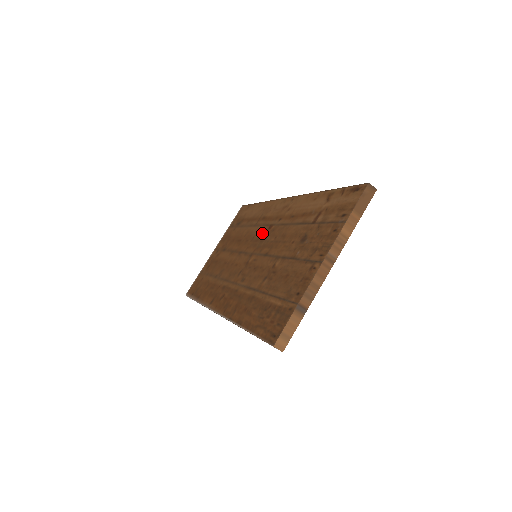
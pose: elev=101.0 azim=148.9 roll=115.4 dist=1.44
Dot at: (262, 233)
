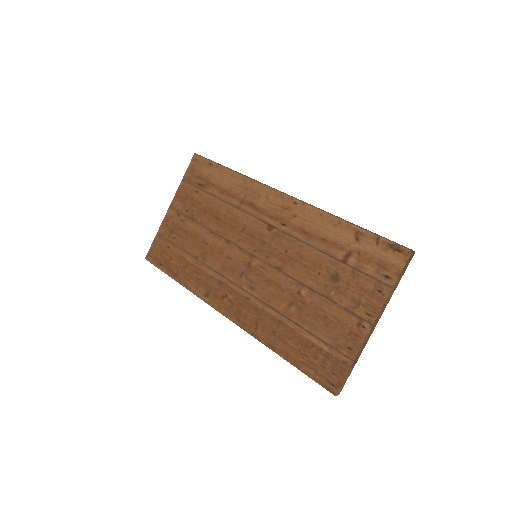
Dot at: (259, 230)
